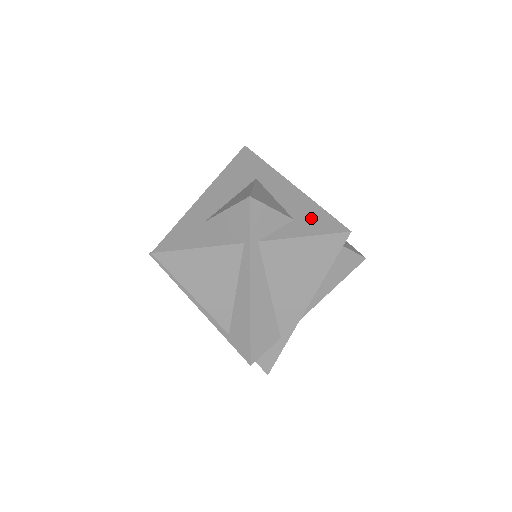
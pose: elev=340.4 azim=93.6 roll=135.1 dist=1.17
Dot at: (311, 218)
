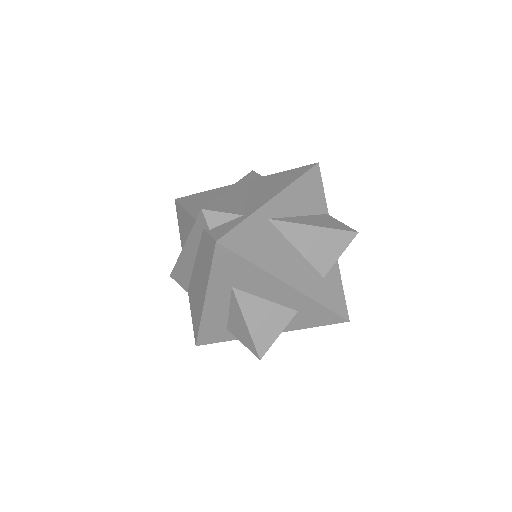
Dot at: occluded
